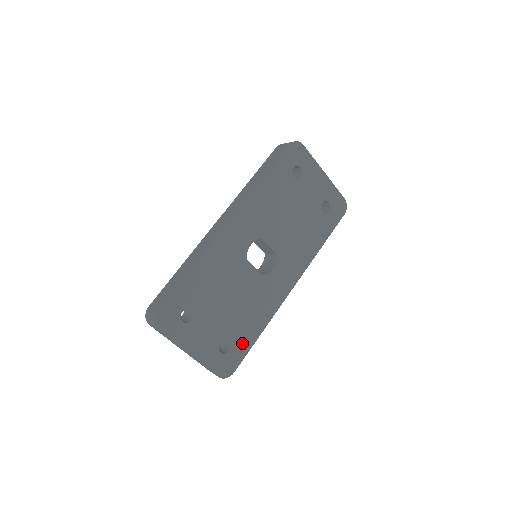
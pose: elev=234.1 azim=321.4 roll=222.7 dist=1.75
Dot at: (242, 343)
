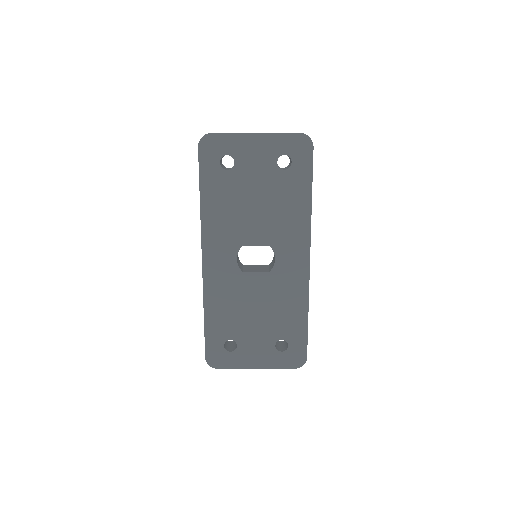
Dot at: (295, 333)
